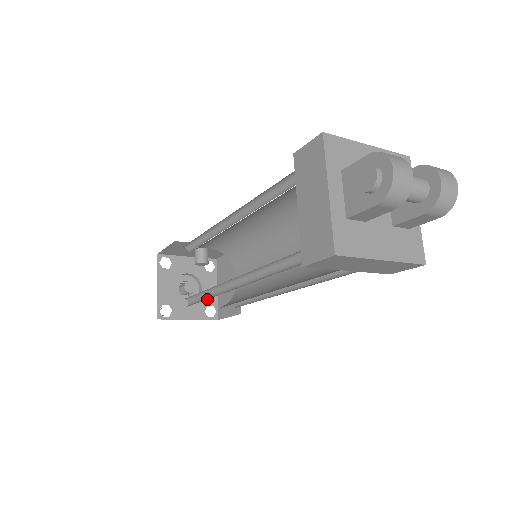
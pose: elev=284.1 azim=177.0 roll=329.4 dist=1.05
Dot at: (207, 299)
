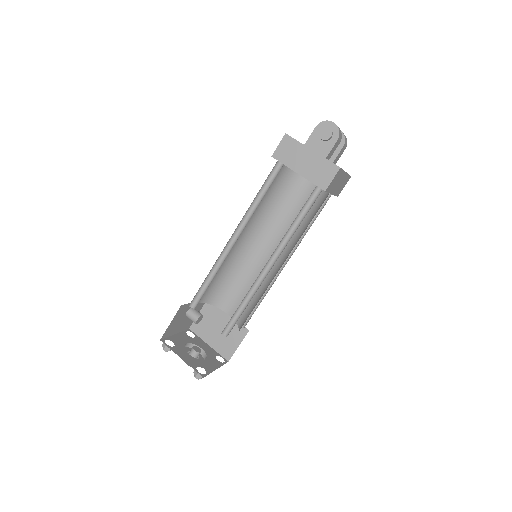
Dot at: (211, 353)
